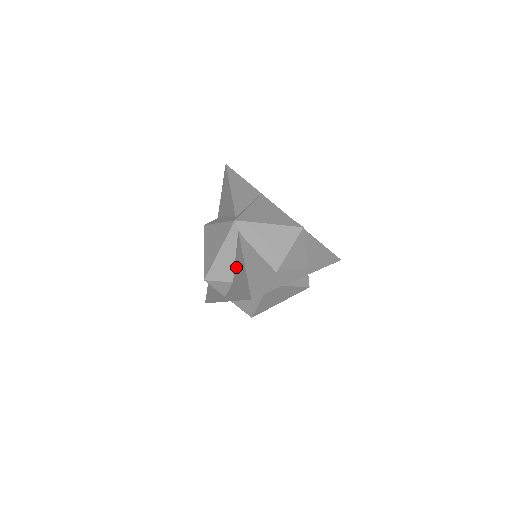
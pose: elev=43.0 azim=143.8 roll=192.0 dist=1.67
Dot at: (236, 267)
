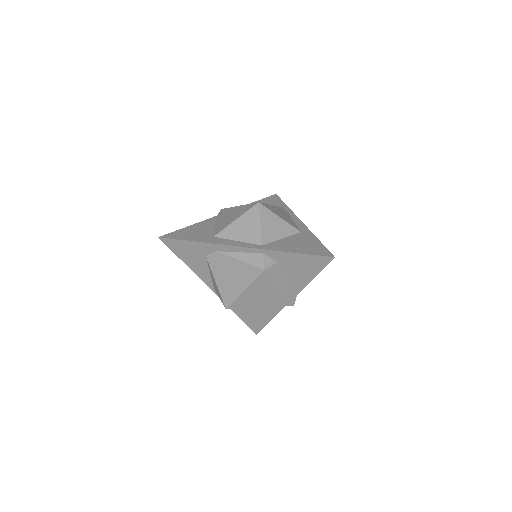
Dot at: occluded
